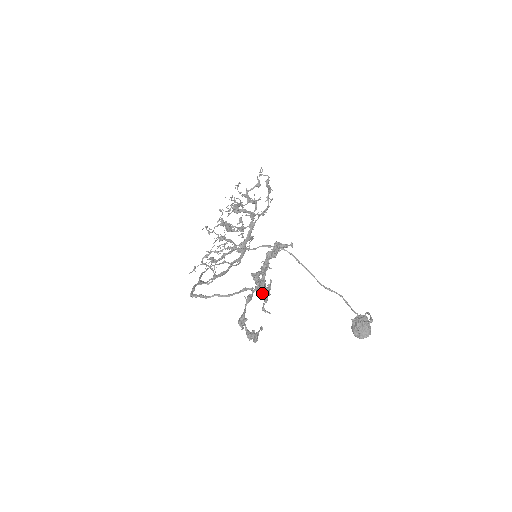
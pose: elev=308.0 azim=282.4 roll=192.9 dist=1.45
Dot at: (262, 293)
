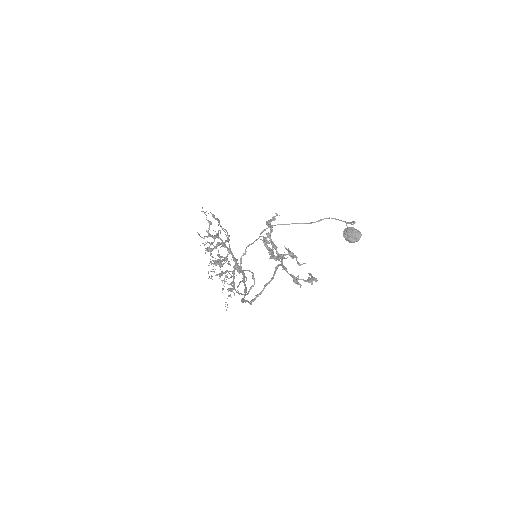
Dot at: occluded
